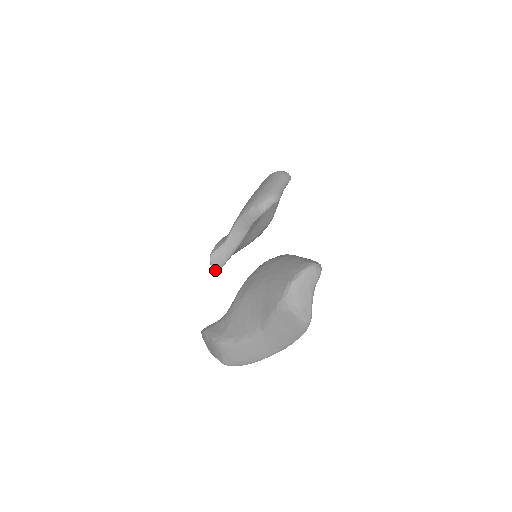
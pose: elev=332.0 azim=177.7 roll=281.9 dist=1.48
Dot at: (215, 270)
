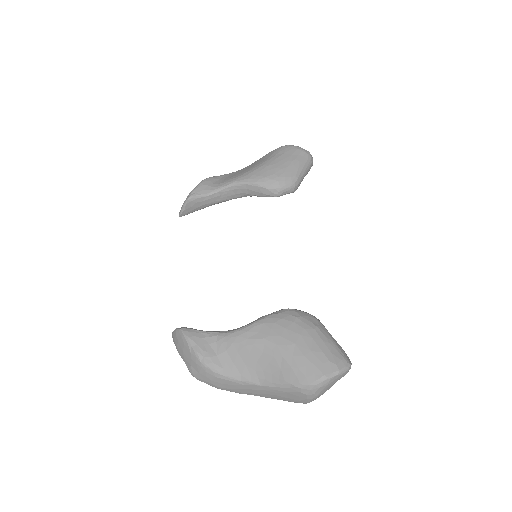
Dot at: (184, 213)
